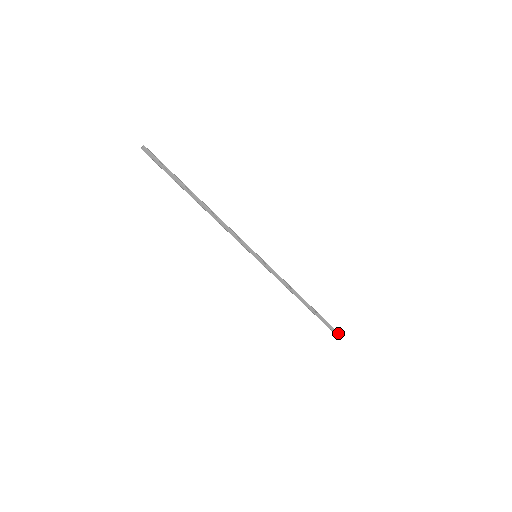
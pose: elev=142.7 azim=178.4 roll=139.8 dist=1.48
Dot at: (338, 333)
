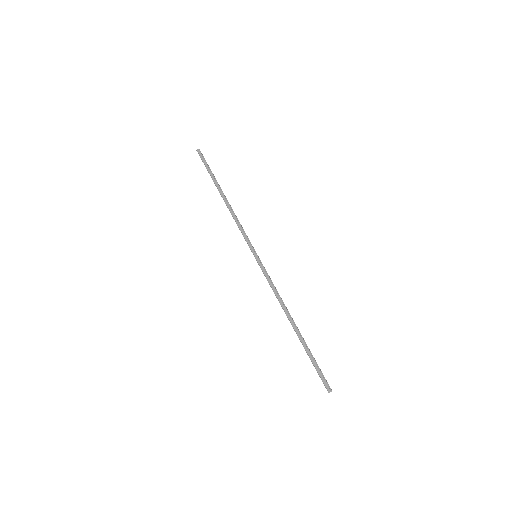
Dot at: (329, 386)
